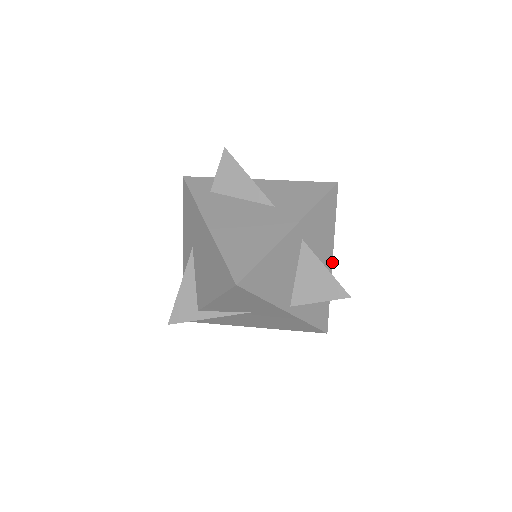
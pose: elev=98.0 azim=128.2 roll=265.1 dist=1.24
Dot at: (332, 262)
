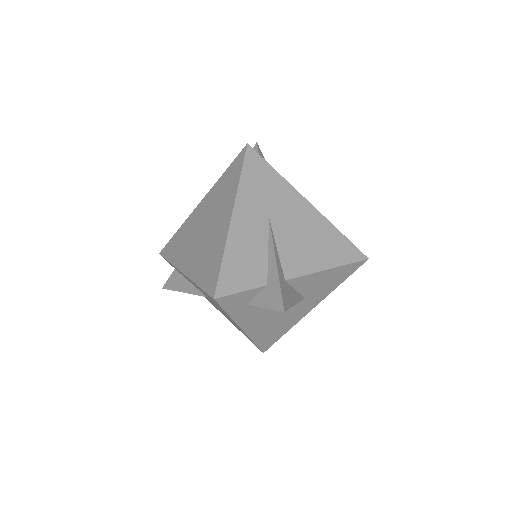
Dot at: occluded
